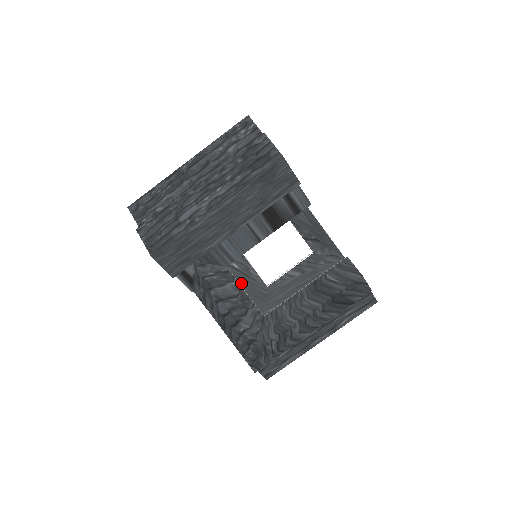
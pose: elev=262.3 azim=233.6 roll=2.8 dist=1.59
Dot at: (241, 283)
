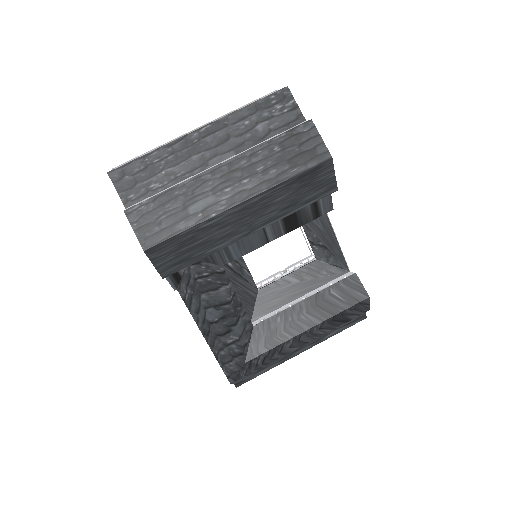
Dot at: (232, 284)
